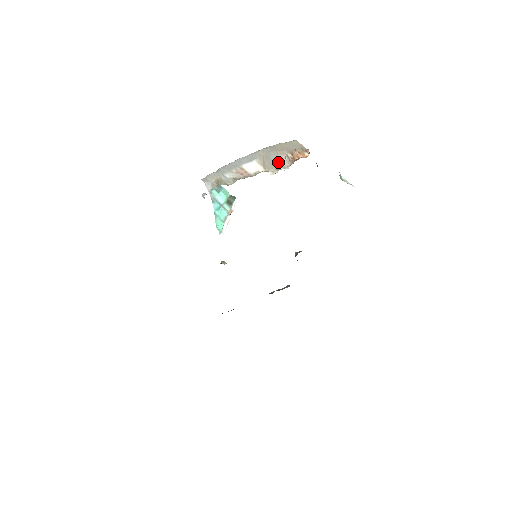
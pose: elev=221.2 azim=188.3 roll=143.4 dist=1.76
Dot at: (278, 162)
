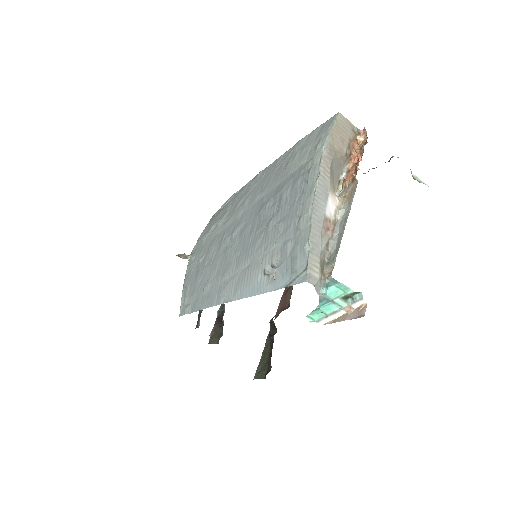
Dot at: (337, 169)
